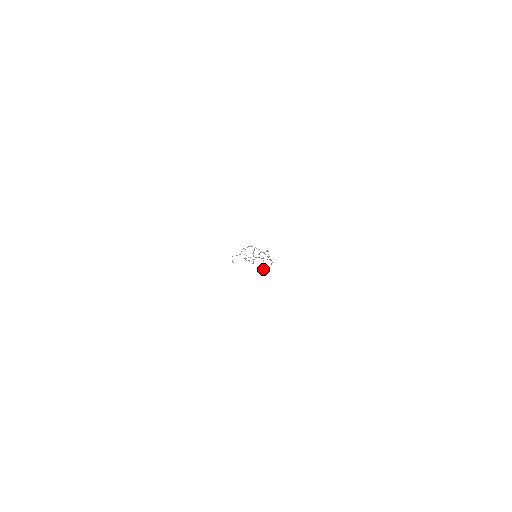
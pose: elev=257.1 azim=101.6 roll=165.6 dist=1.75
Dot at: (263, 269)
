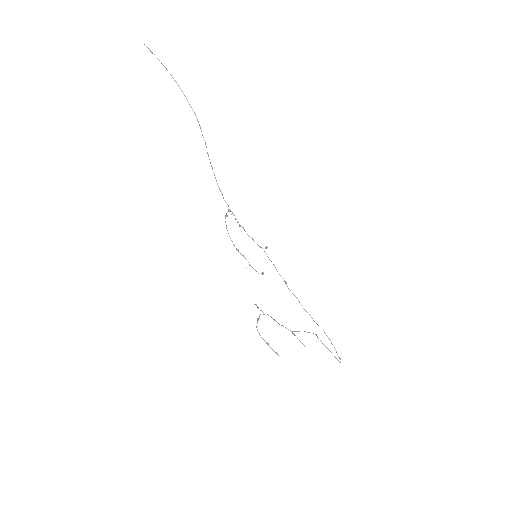
Dot at: (152, 53)
